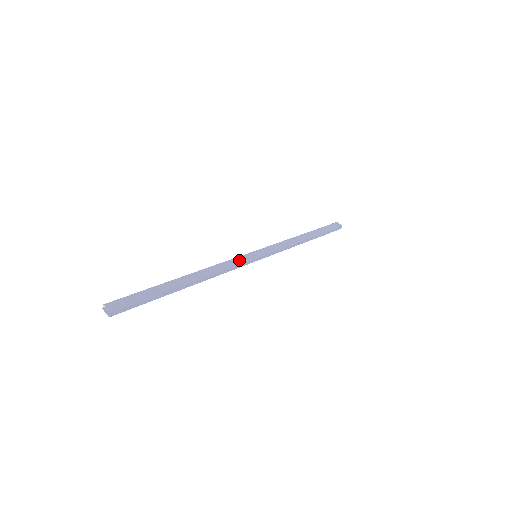
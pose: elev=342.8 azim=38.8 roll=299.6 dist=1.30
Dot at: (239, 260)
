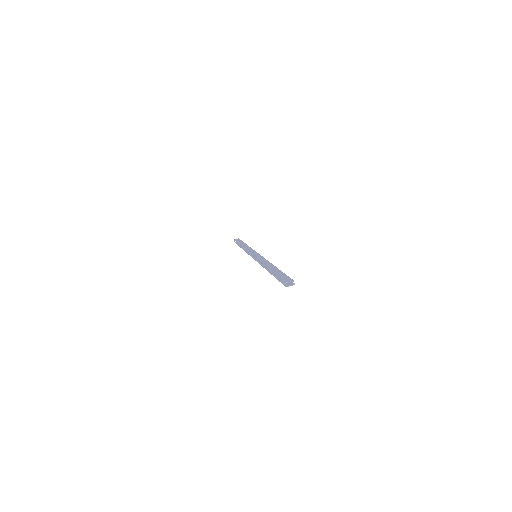
Dot at: (259, 258)
